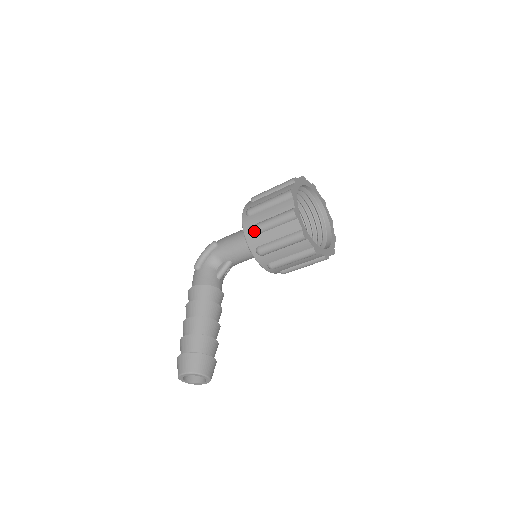
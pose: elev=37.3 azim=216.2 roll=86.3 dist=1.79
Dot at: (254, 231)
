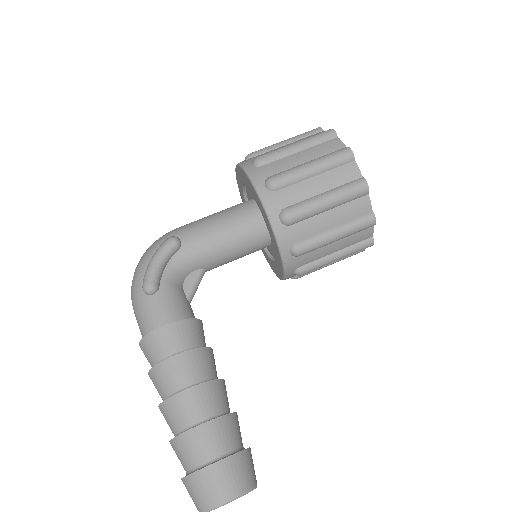
Dot at: (296, 217)
